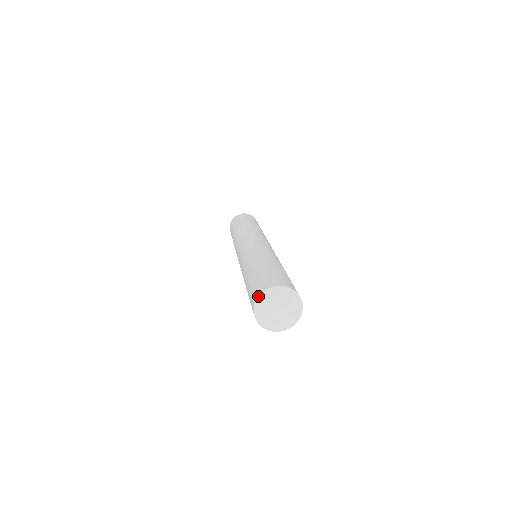
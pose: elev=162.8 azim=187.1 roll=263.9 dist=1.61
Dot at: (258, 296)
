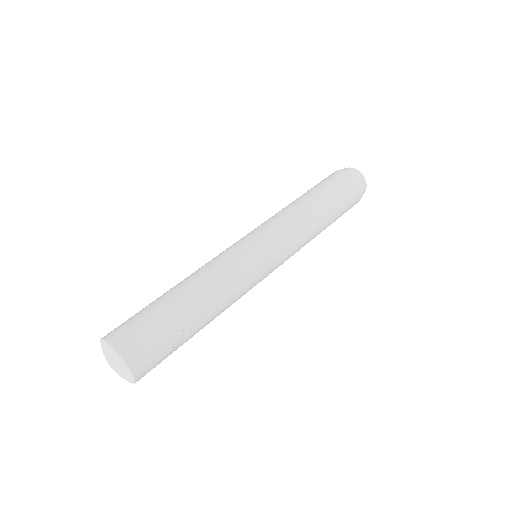
Dot at: (100, 339)
